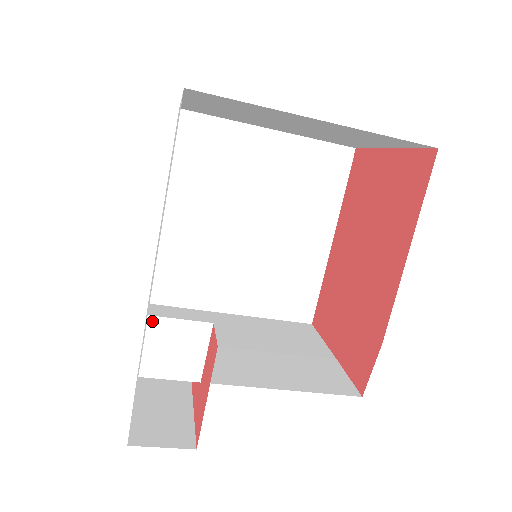
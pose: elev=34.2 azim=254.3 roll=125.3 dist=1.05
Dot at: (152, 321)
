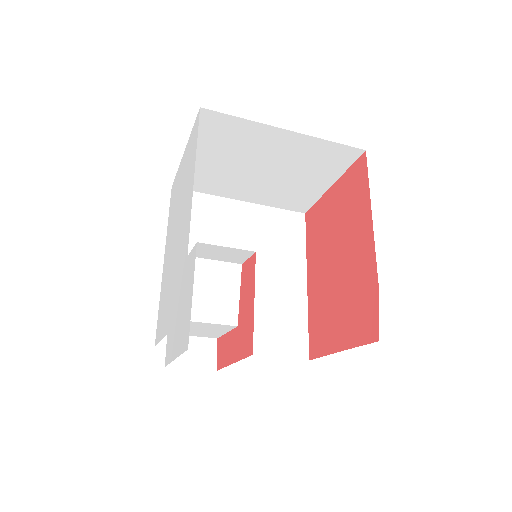
Dot at: occluded
